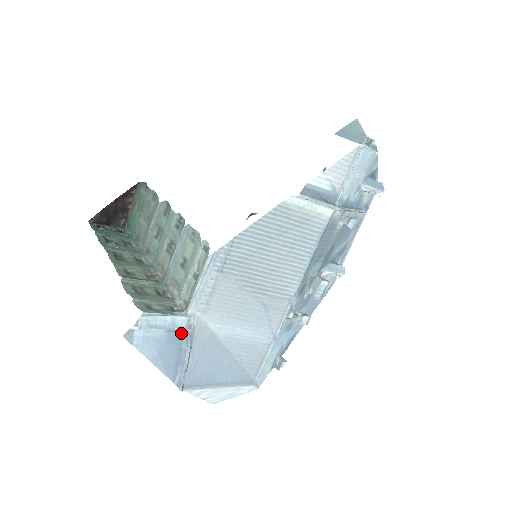
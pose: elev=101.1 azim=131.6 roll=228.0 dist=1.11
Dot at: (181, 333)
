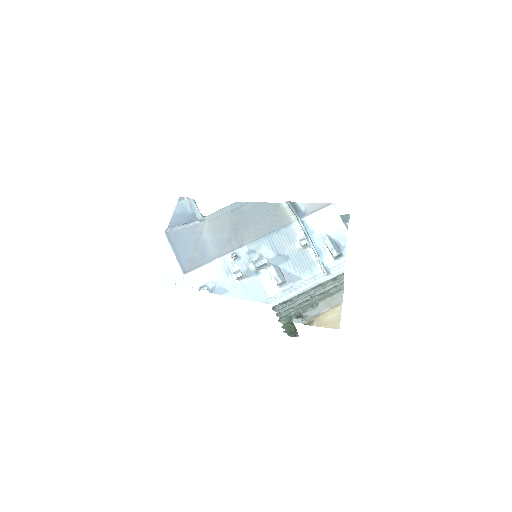
Dot at: (193, 219)
